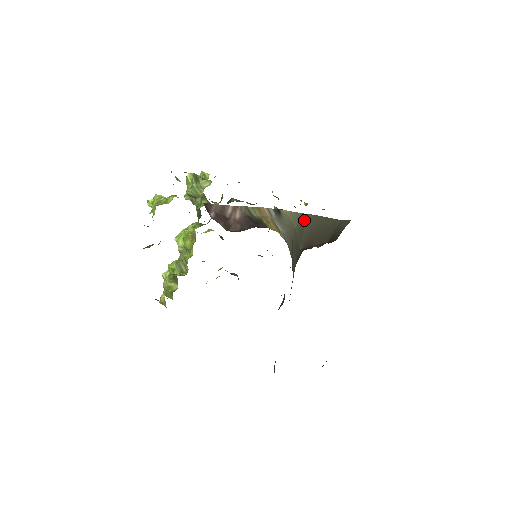
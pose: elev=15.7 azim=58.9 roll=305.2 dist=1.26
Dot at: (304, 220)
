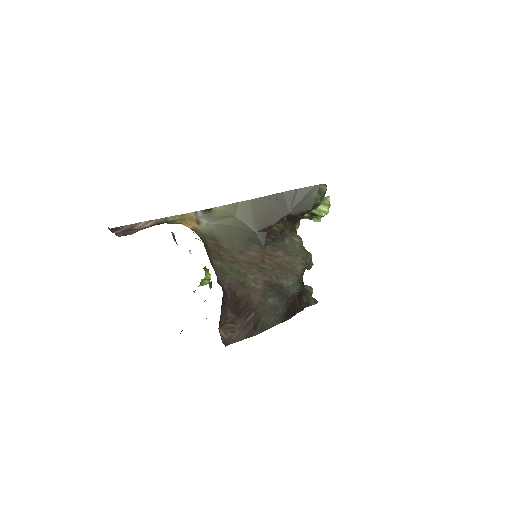
Dot at: (247, 206)
